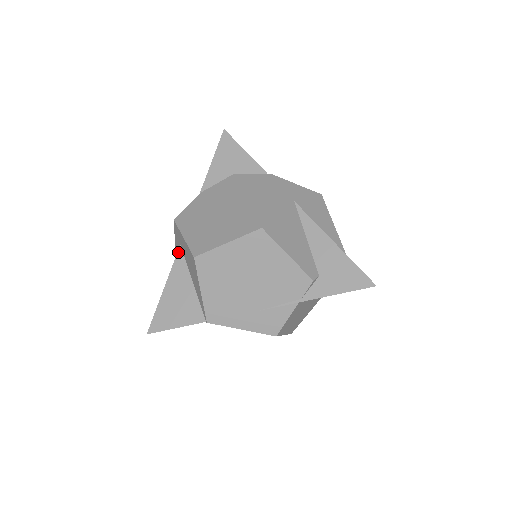
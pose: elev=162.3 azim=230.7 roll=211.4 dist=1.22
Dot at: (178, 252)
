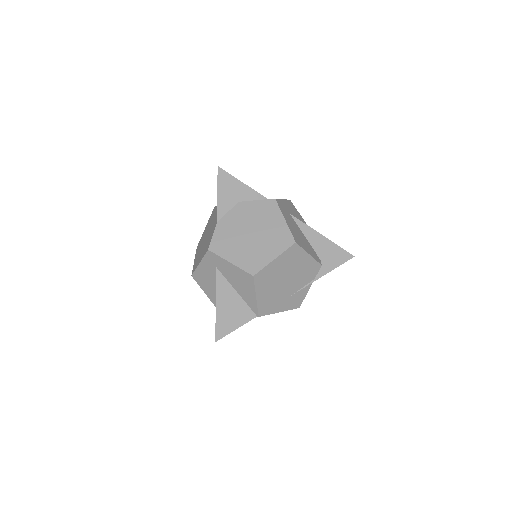
Dot at: (217, 273)
